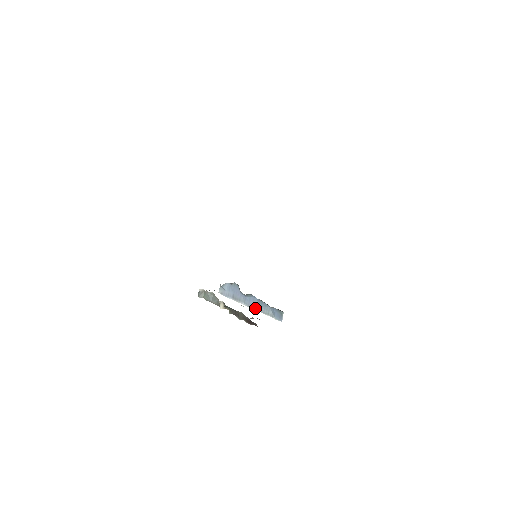
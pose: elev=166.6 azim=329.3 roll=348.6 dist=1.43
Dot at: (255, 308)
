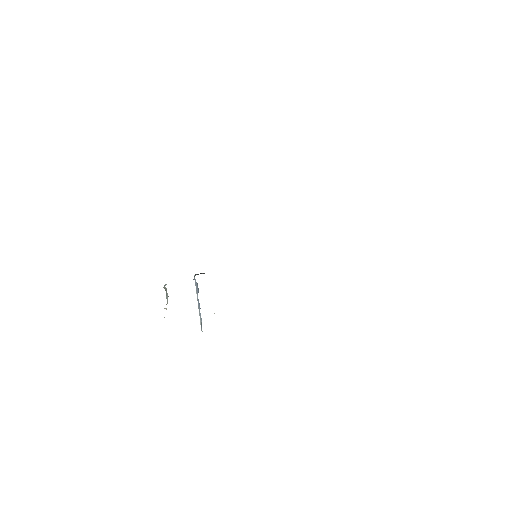
Dot at: (199, 308)
